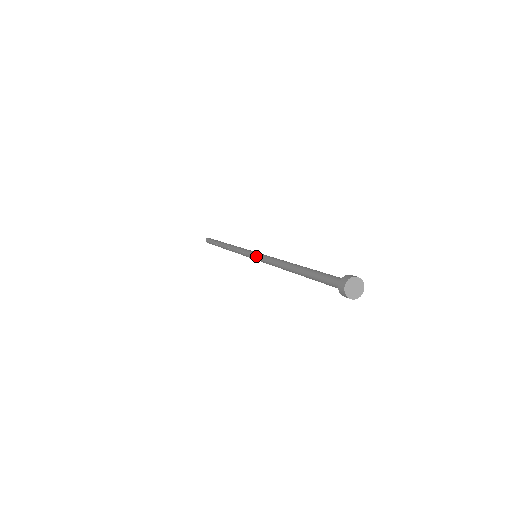
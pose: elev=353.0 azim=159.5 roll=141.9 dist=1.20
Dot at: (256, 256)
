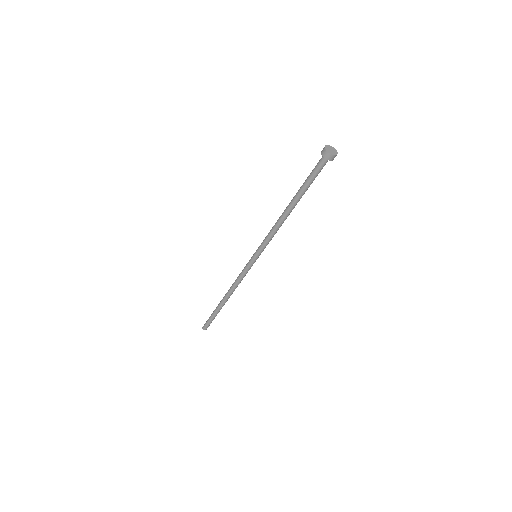
Dot at: (257, 249)
